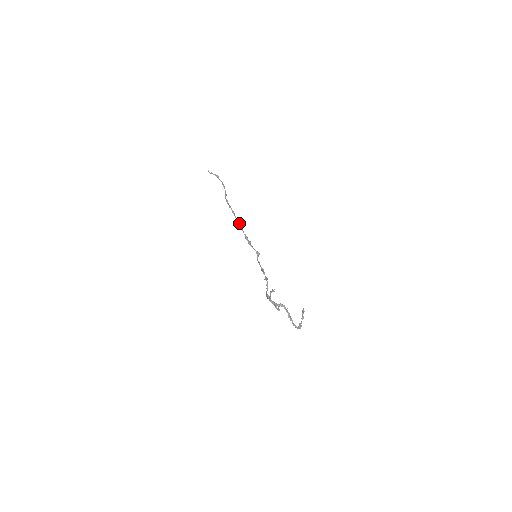
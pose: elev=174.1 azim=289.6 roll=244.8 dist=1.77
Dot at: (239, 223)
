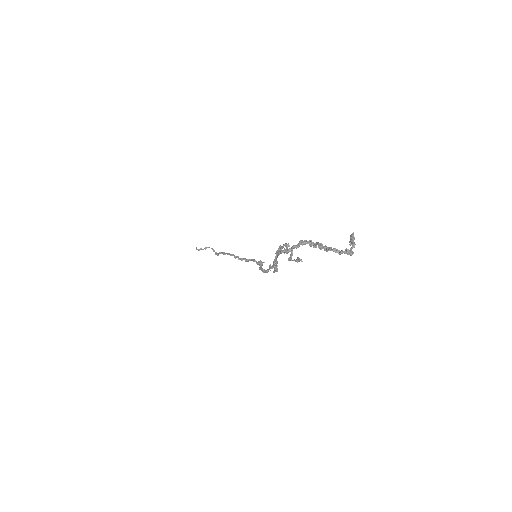
Dot at: (232, 254)
